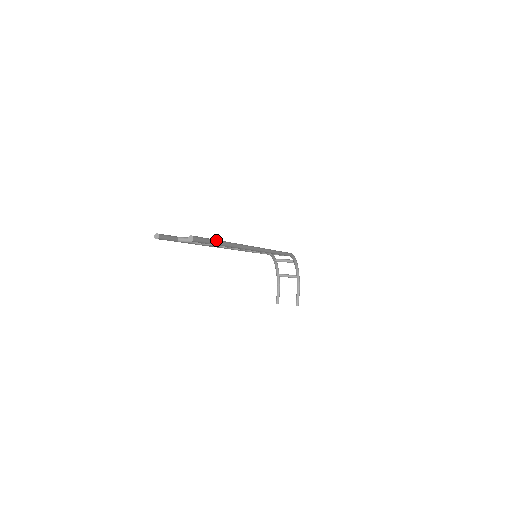
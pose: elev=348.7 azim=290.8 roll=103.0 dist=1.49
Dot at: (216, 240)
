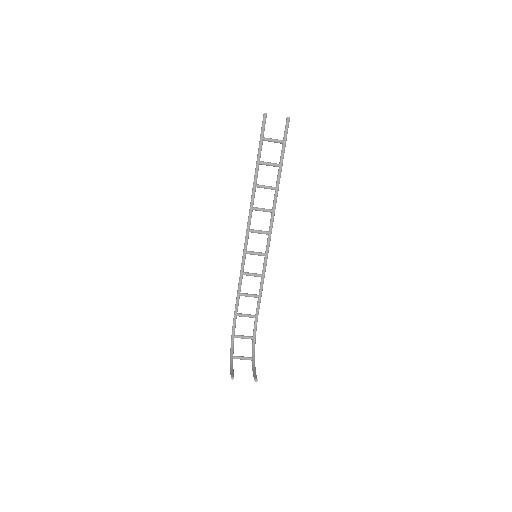
Dot at: (284, 150)
